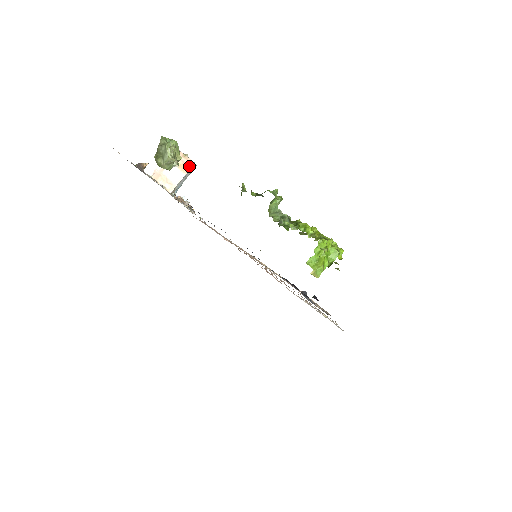
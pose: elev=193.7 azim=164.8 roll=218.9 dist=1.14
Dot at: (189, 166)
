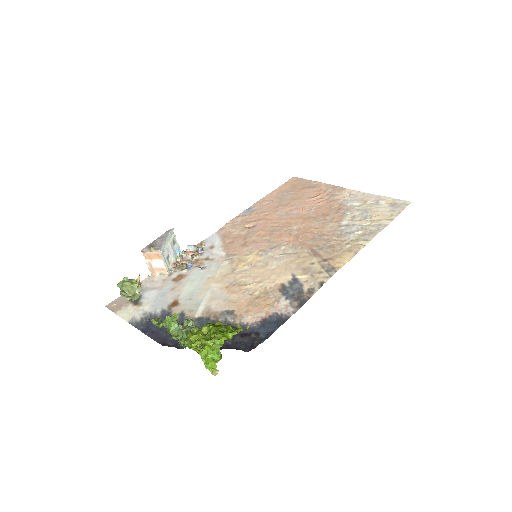
Dot at: (159, 254)
